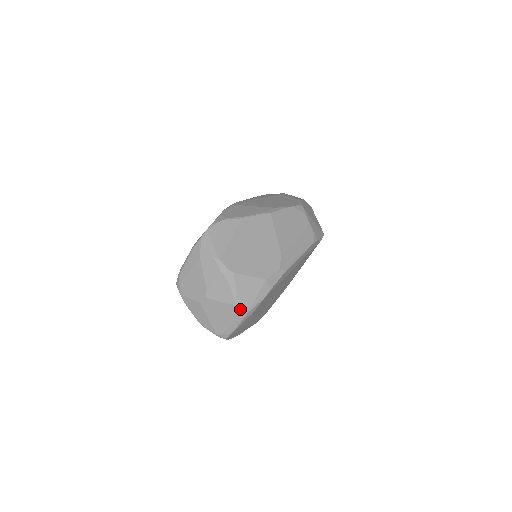
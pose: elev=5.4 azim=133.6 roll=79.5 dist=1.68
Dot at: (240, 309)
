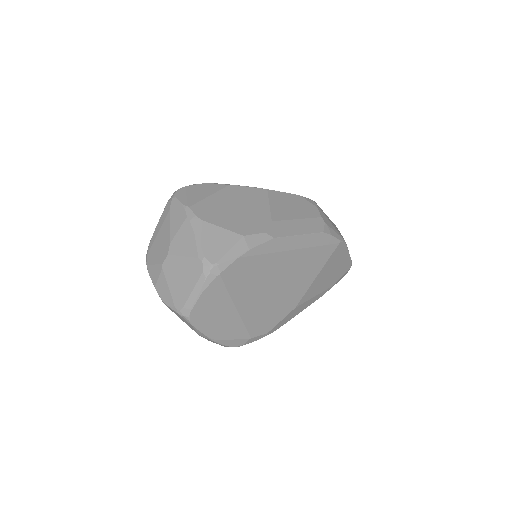
Dot at: (203, 262)
